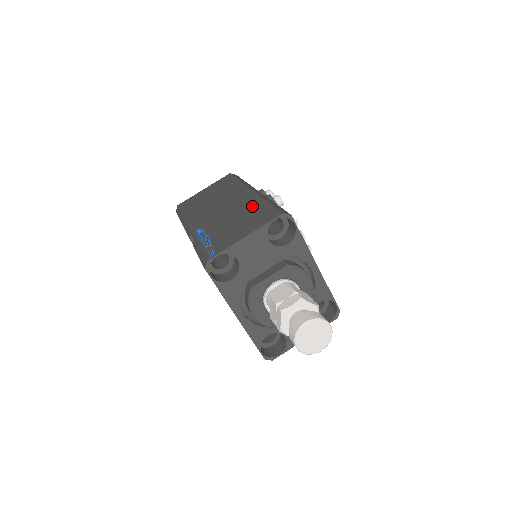
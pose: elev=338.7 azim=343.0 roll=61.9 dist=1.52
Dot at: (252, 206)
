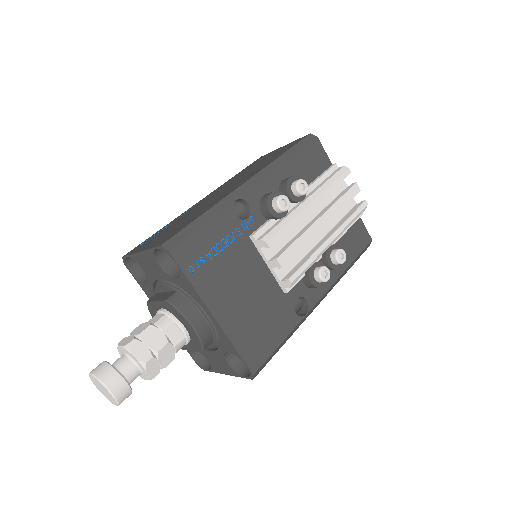
Dot at: (201, 211)
